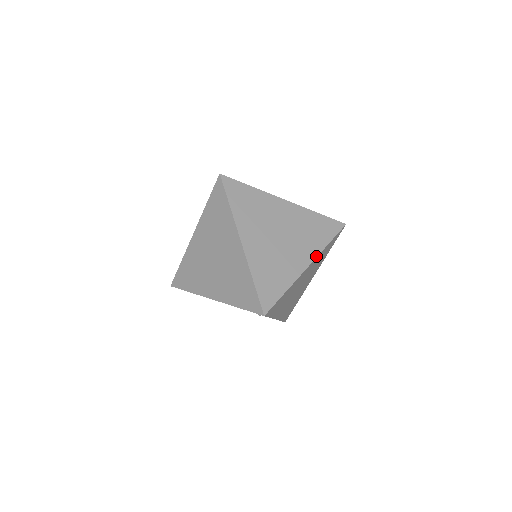
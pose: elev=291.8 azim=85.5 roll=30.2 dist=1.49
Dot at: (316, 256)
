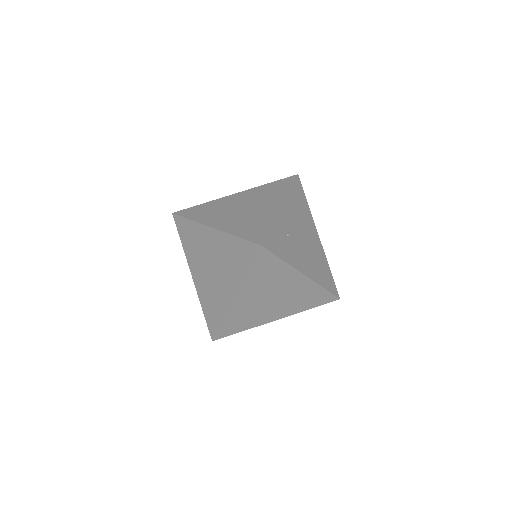
Dot at: (290, 315)
